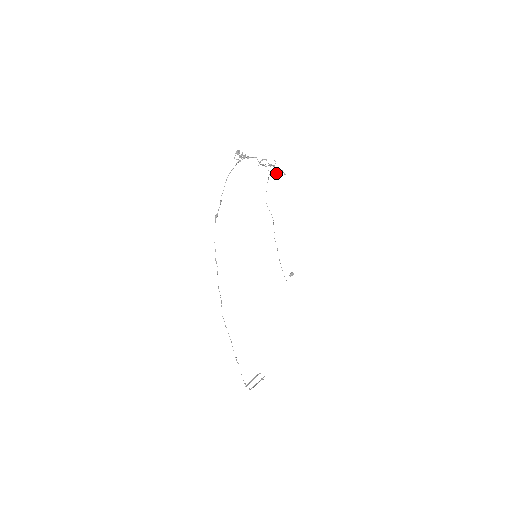
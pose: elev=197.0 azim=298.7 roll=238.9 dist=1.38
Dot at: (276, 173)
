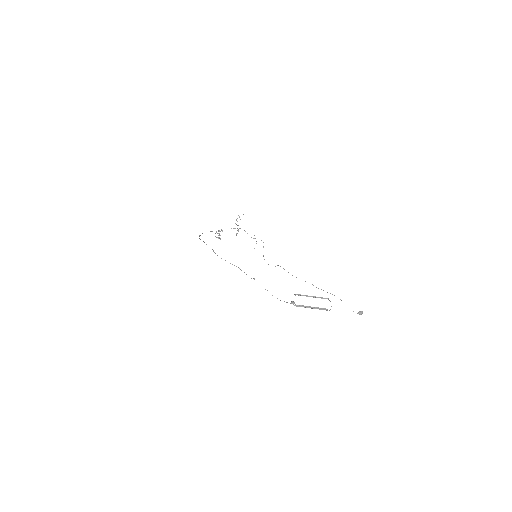
Dot at: occluded
